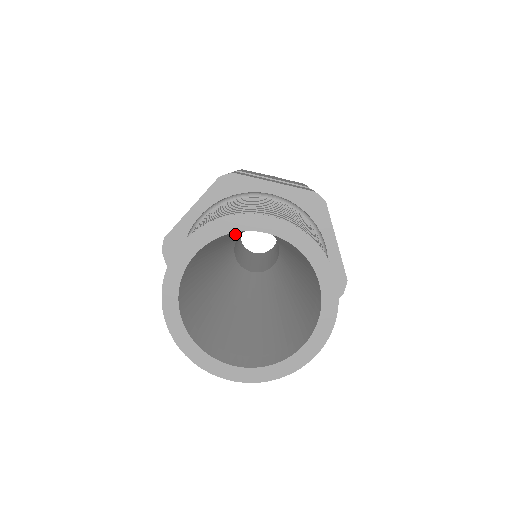
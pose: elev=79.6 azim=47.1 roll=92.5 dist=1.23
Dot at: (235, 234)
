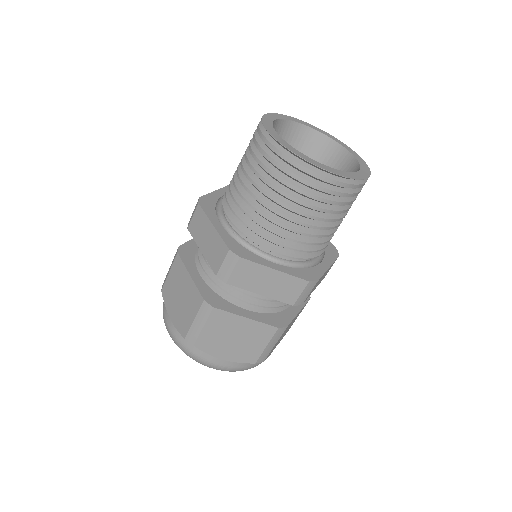
Dot at: occluded
